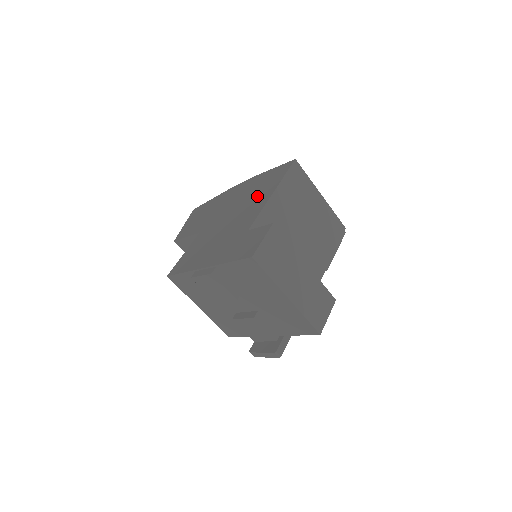
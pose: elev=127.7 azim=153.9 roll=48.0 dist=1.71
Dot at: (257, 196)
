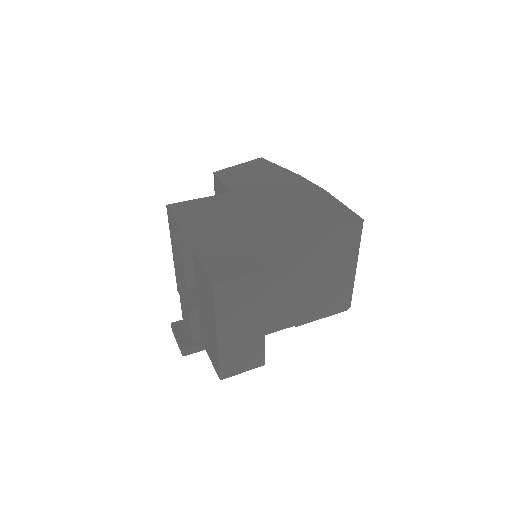
Dot at: (298, 218)
